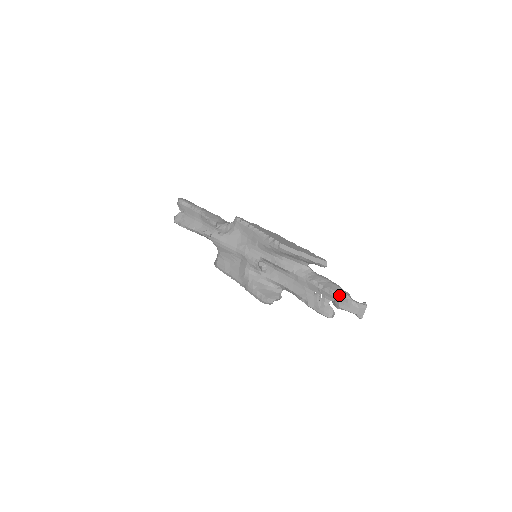
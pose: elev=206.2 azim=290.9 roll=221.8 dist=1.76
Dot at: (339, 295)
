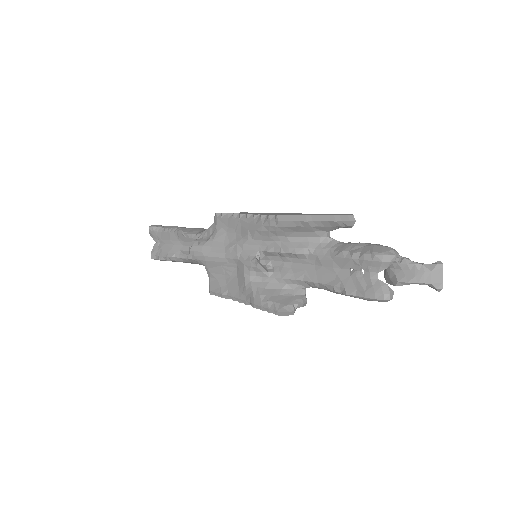
Dot at: (389, 256)
